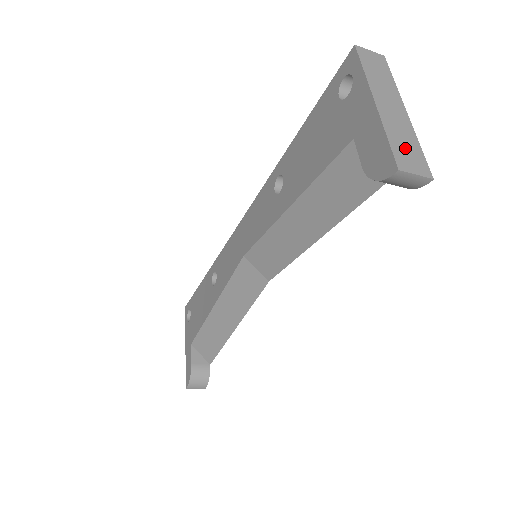
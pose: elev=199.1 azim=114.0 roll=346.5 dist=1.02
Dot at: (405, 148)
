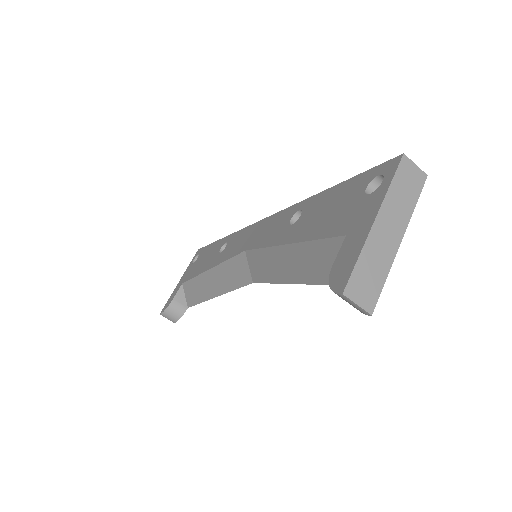
Dot at: (368, 276)
